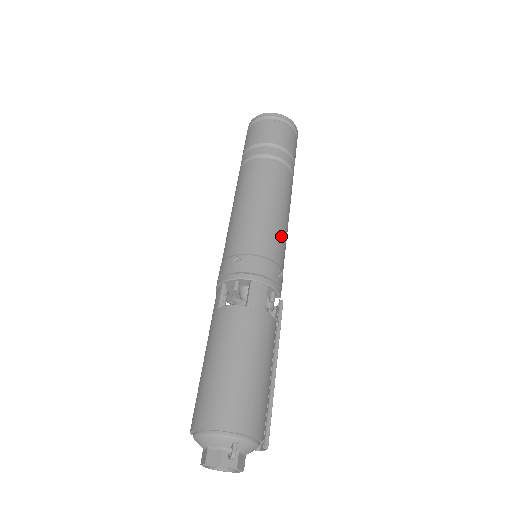
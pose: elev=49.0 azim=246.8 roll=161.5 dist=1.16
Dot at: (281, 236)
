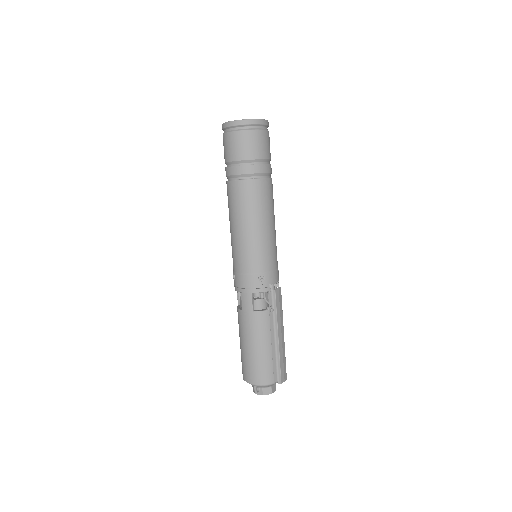
Dot at: (255, 248)
